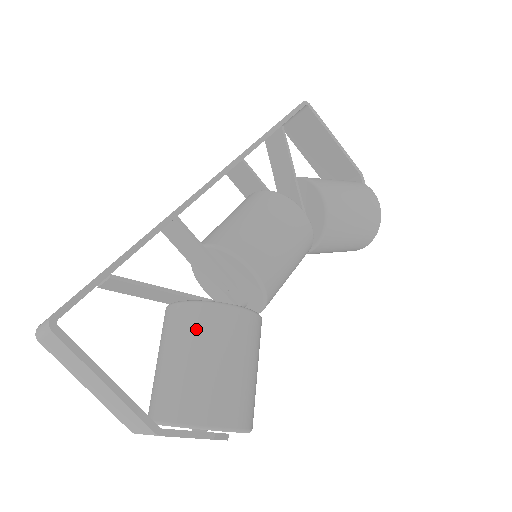
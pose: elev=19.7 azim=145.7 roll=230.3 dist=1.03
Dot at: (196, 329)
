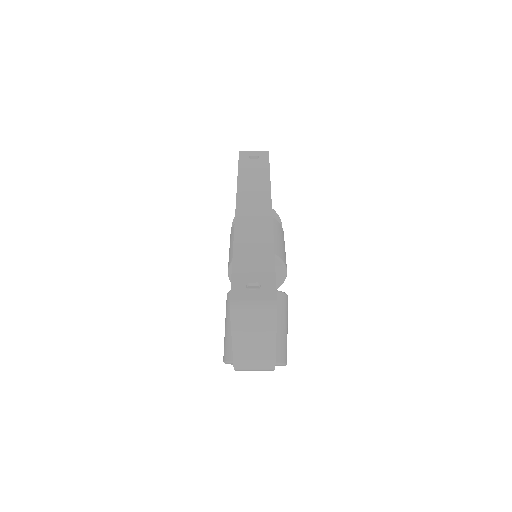
Dot at: (280, 308)
